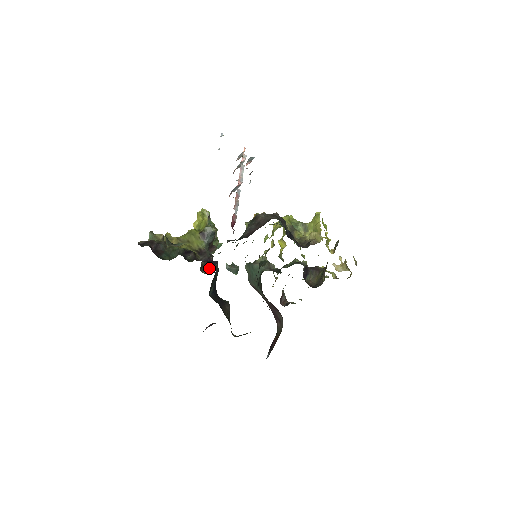
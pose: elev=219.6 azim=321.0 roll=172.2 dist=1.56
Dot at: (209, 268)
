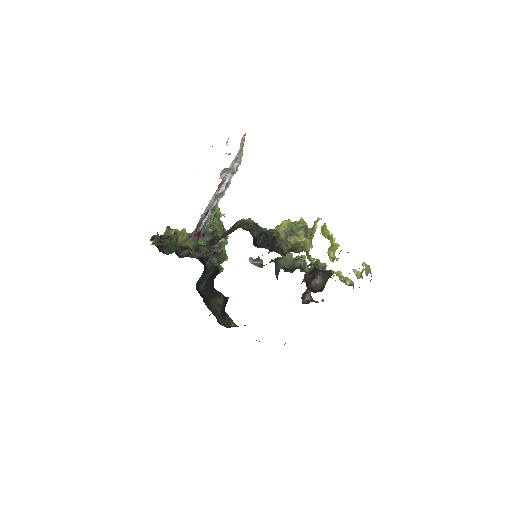
Dot at: (217, 262)
